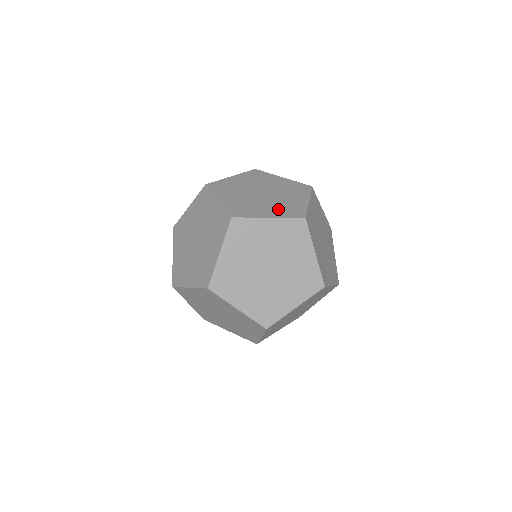
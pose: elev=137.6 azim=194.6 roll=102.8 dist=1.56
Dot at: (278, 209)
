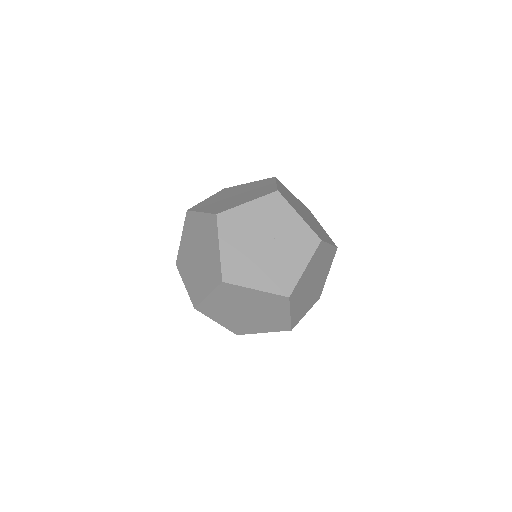
Dot at: (270, 277)
